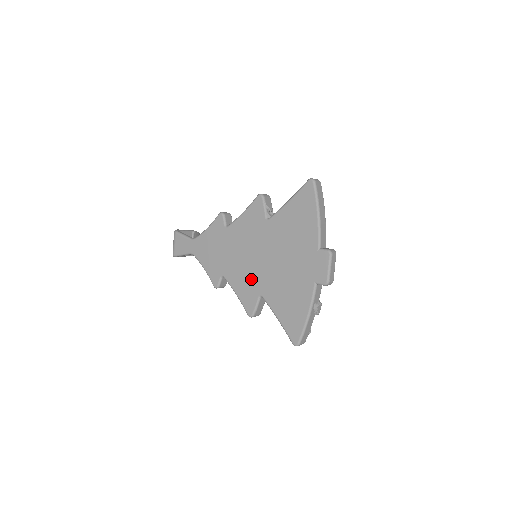
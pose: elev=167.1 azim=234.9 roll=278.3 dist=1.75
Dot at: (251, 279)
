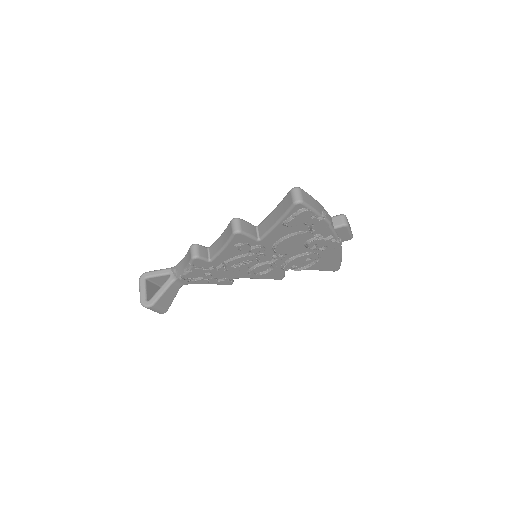
Dot at: occluded
